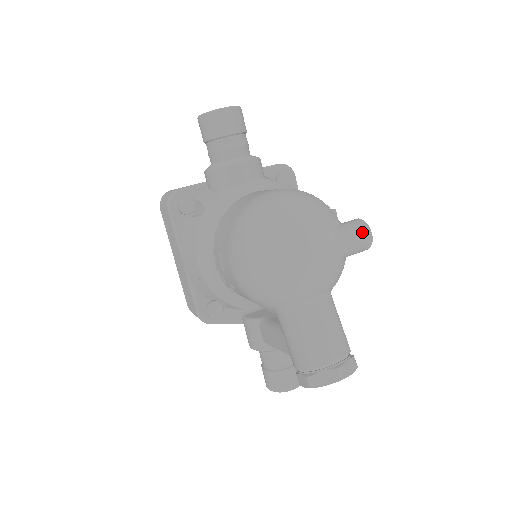
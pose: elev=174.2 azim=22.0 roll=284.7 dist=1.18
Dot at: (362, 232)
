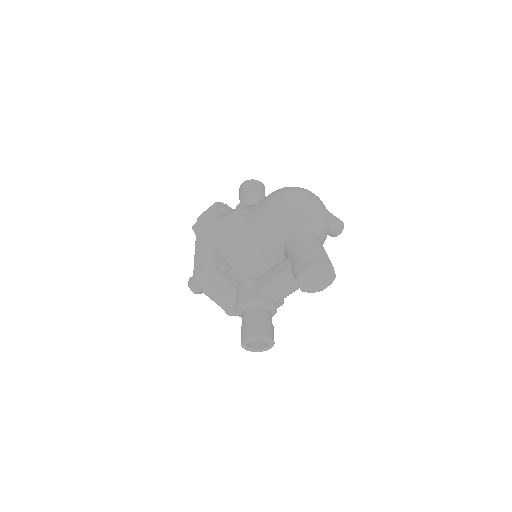
Dot at: (339, 219)
